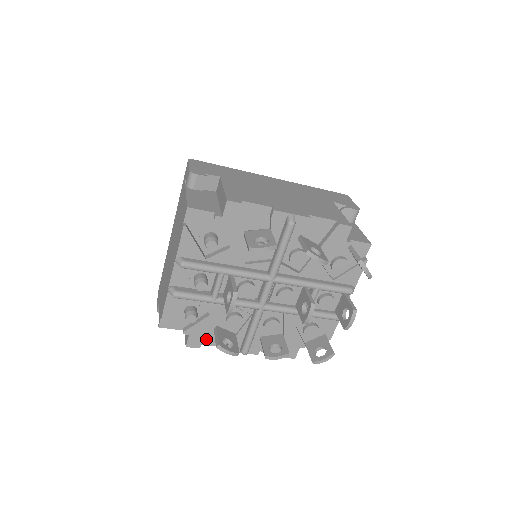
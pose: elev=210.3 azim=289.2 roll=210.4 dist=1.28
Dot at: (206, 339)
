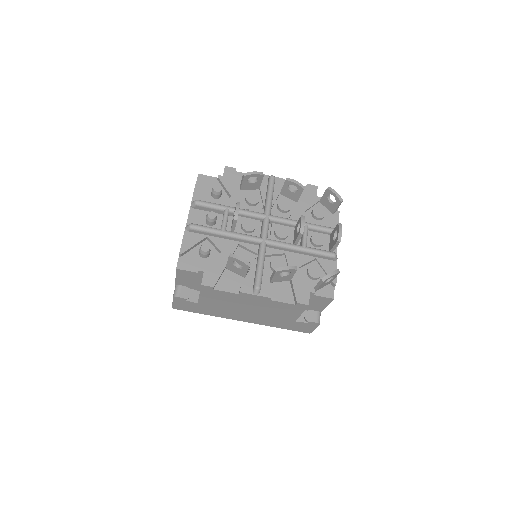
Dot at: (220, 284)
